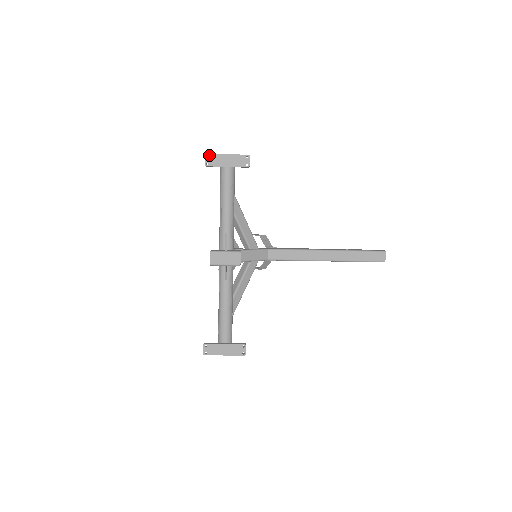
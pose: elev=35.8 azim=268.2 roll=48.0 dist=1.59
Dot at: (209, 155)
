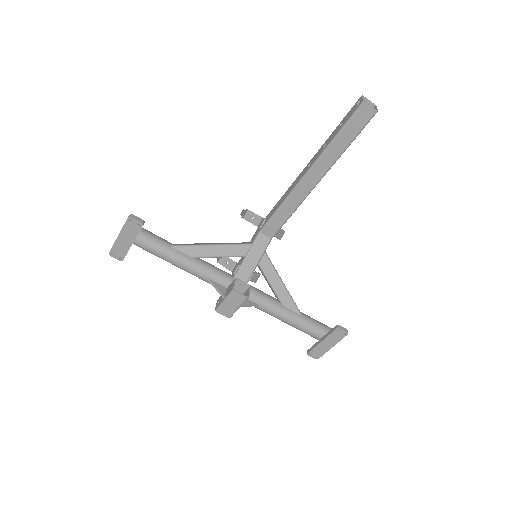
Dot at: (111, 252)
